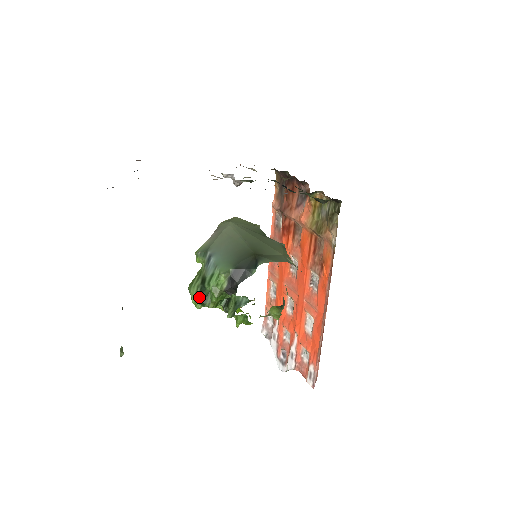
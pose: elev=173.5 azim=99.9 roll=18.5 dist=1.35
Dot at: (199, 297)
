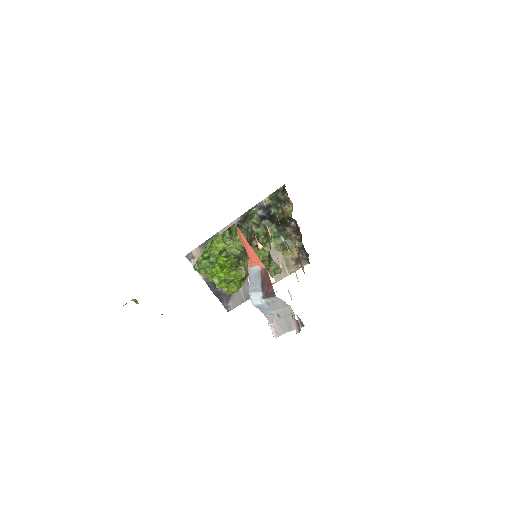
Dot at: occluded
